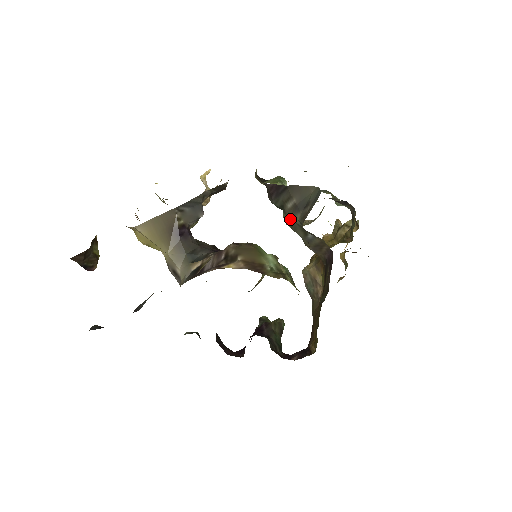
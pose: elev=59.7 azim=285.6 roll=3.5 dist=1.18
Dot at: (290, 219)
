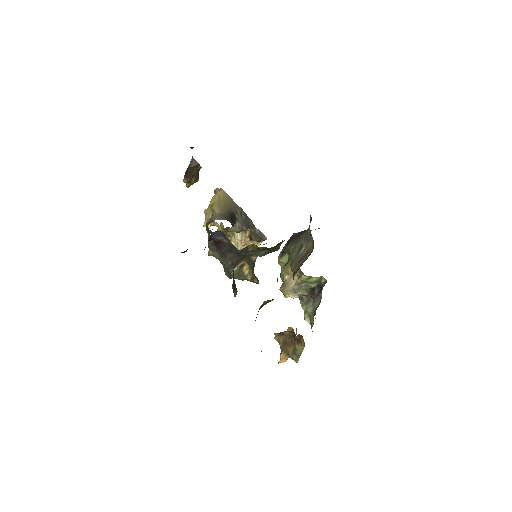
Dot at: (296, 243)
